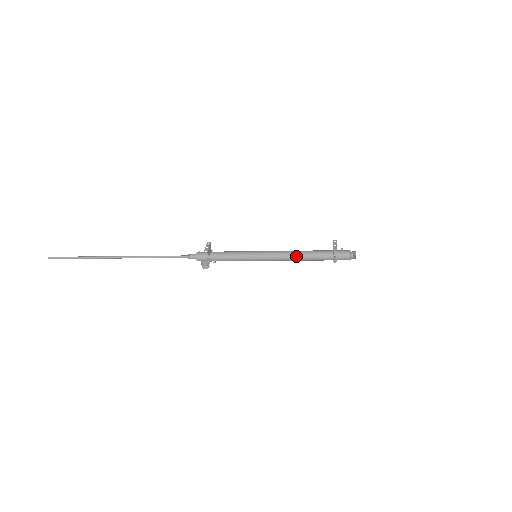
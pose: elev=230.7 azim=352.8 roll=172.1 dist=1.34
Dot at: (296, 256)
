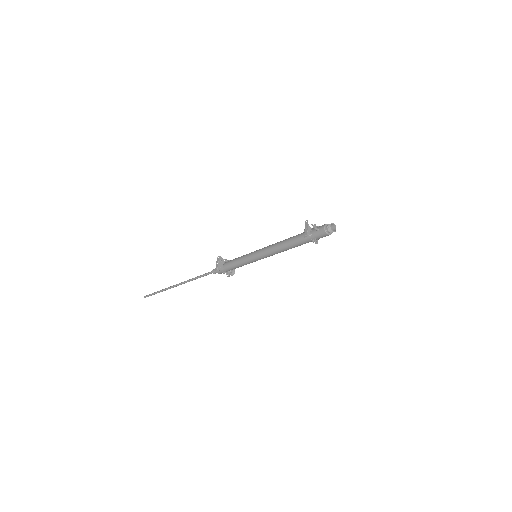
Dot at: (282, 248)
